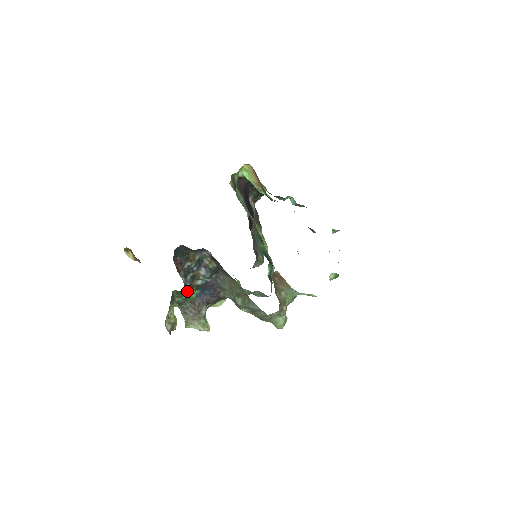
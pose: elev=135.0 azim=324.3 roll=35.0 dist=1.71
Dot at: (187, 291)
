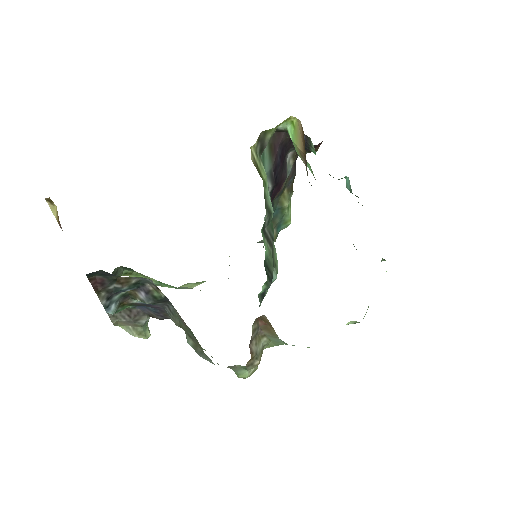
Dot at: (110, 313)
